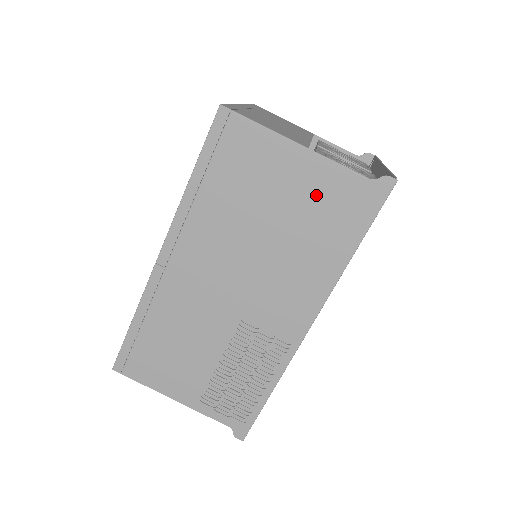
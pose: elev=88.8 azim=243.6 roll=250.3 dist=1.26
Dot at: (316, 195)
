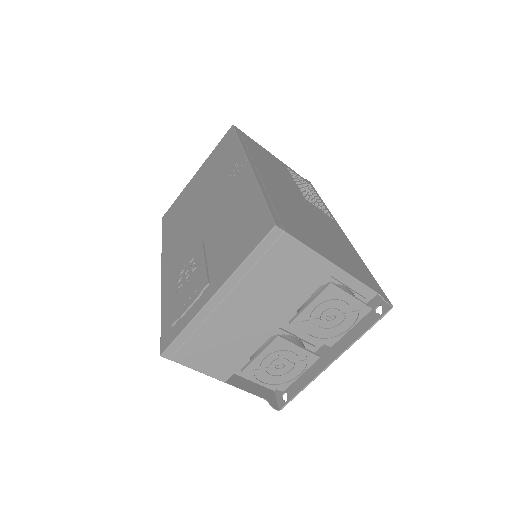
Dot at: occluded
